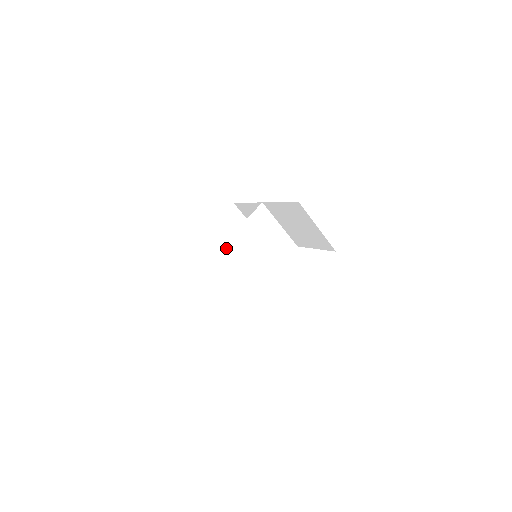
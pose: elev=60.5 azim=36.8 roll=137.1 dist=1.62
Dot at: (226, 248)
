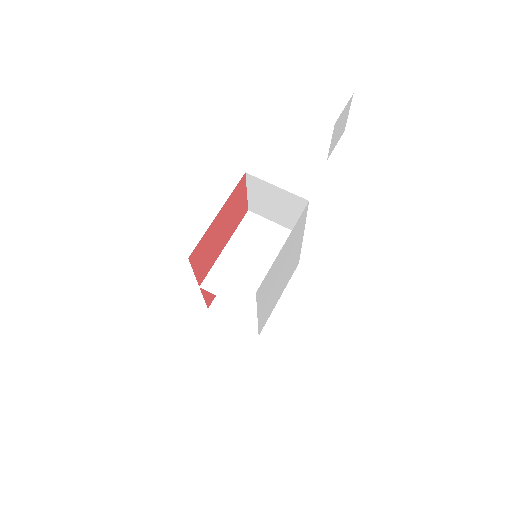
Dot at: (223, 259)
